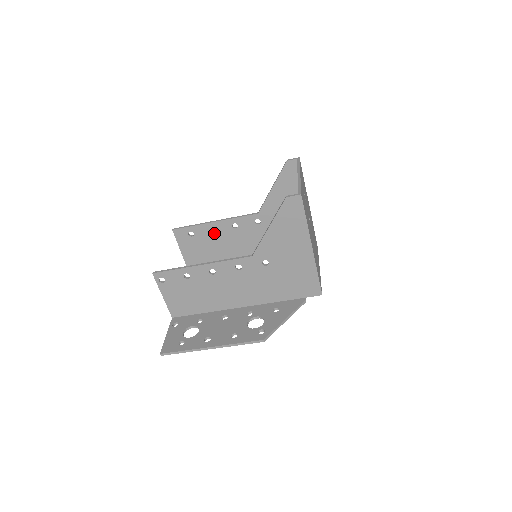
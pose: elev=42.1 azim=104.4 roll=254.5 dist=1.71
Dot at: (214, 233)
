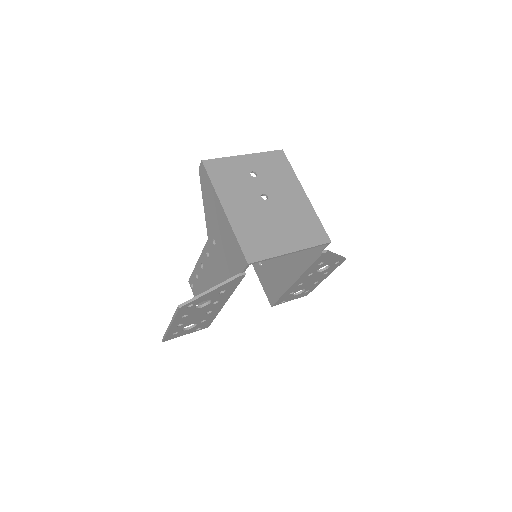
Dot at: occluded
